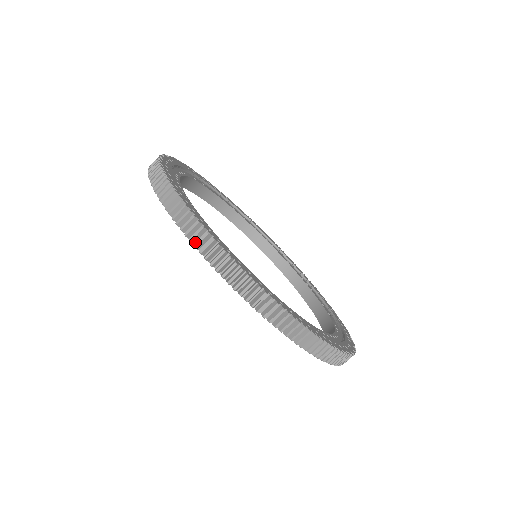
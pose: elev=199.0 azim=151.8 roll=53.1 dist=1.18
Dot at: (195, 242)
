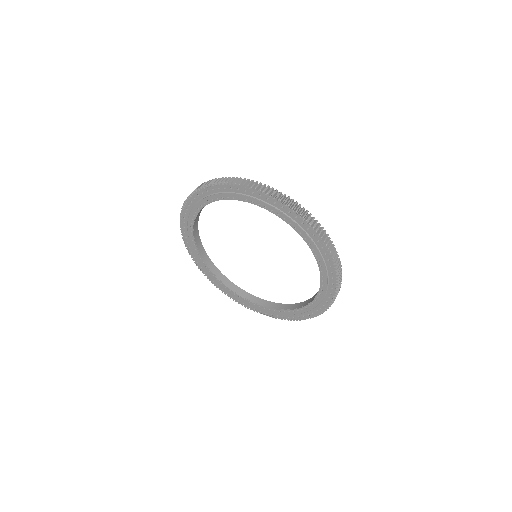
Dot at: (254, 189)
